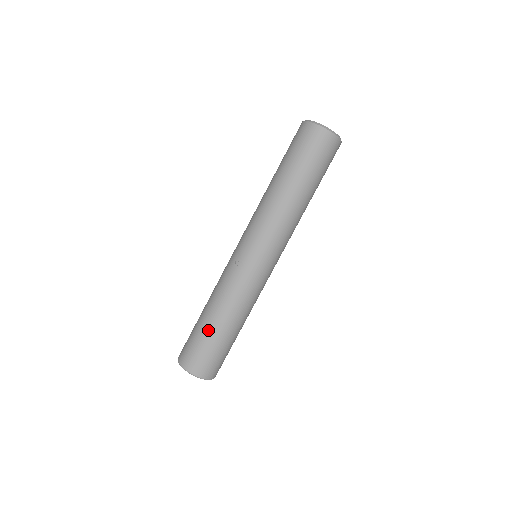
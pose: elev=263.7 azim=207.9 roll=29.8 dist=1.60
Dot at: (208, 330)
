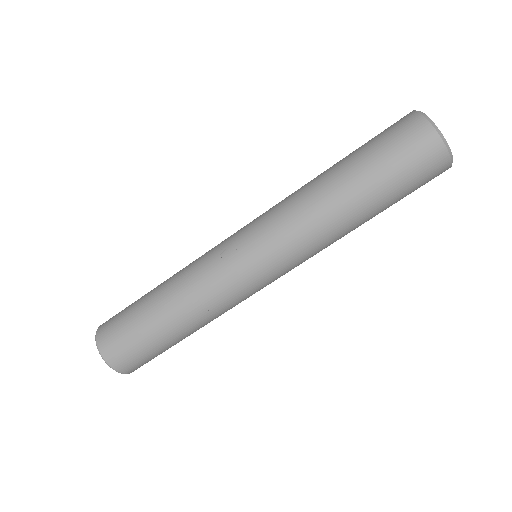
Dot at: (145, 311)
